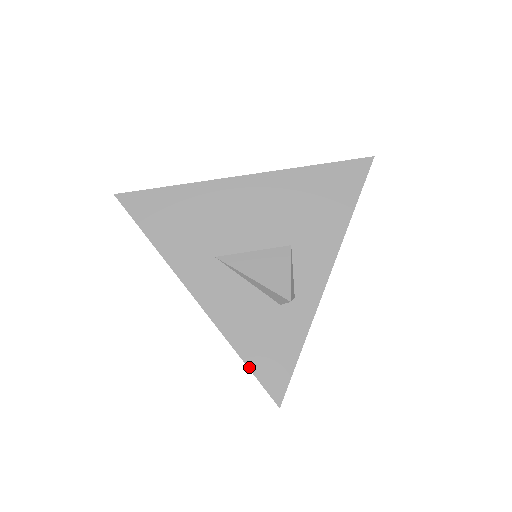
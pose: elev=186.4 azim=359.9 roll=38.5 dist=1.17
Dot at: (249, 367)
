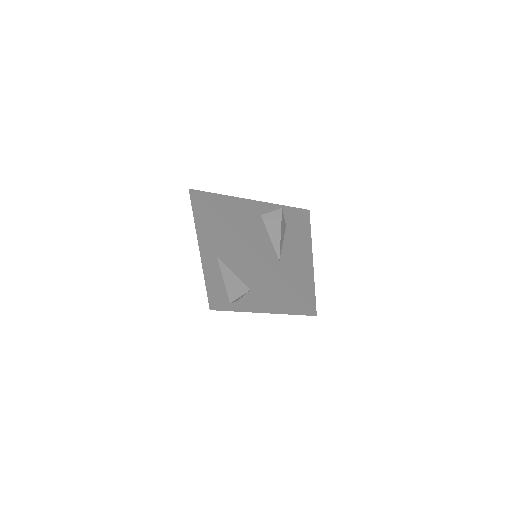
Dot at: (207, 292)
